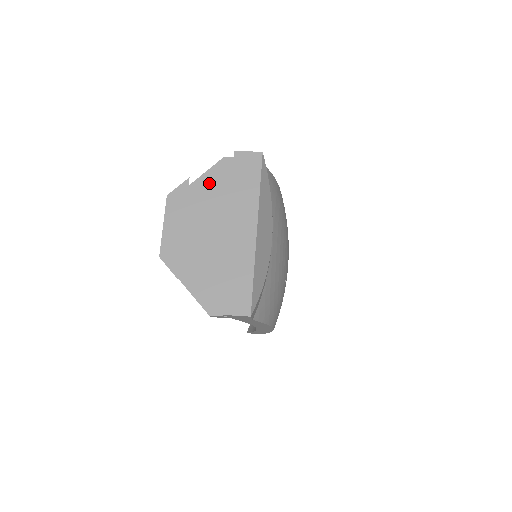
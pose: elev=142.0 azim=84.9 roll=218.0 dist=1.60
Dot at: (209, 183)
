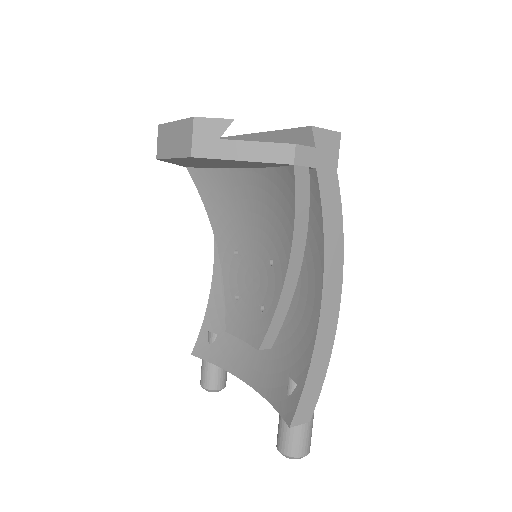
Dot at: occluded
